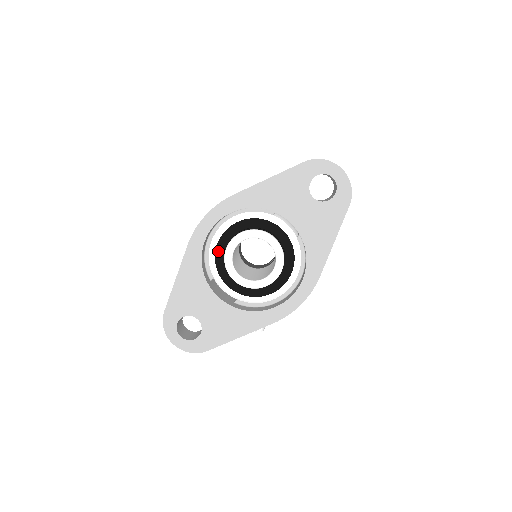
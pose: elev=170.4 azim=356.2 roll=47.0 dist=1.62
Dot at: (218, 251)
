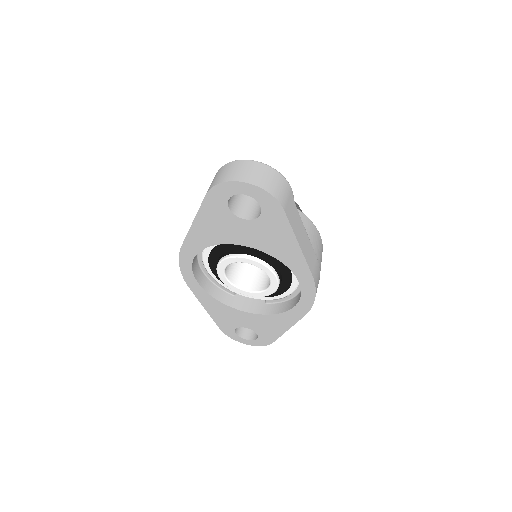
Dot at: (218, 277)
